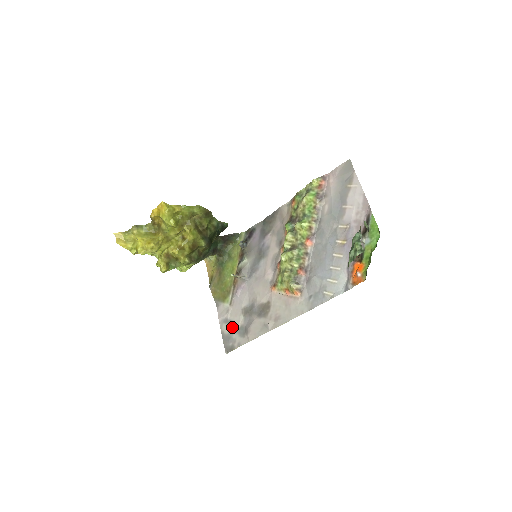
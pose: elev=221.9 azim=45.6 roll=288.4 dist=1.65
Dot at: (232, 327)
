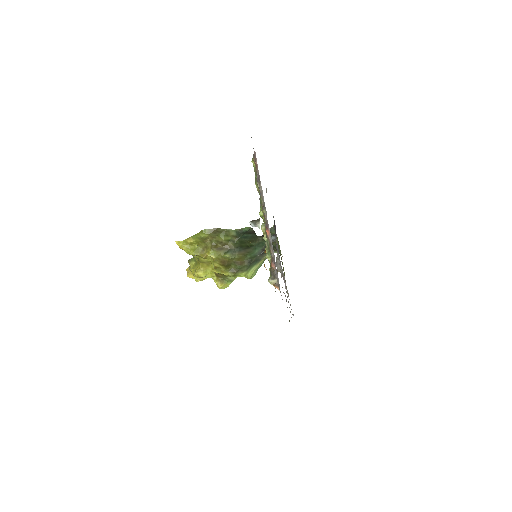
Dot at: occluded
